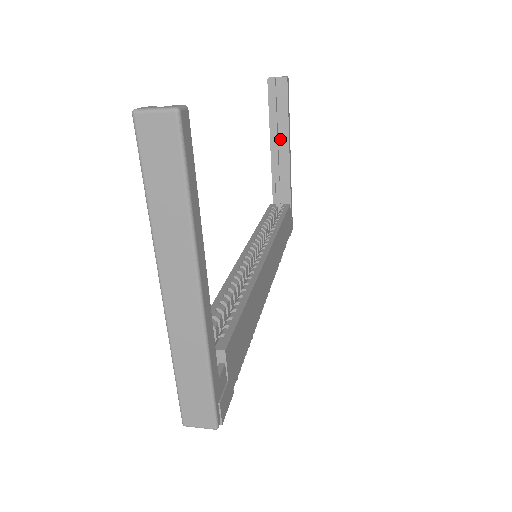
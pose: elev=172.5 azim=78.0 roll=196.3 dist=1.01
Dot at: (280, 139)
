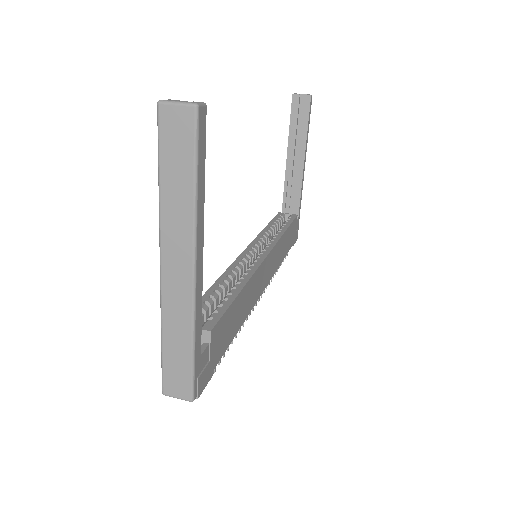
Dot at: (297, 152)
